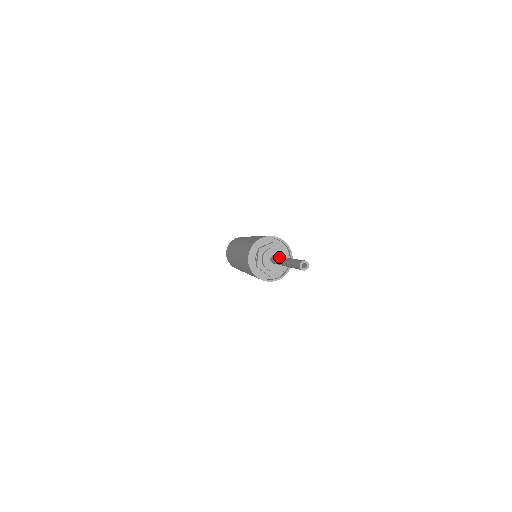
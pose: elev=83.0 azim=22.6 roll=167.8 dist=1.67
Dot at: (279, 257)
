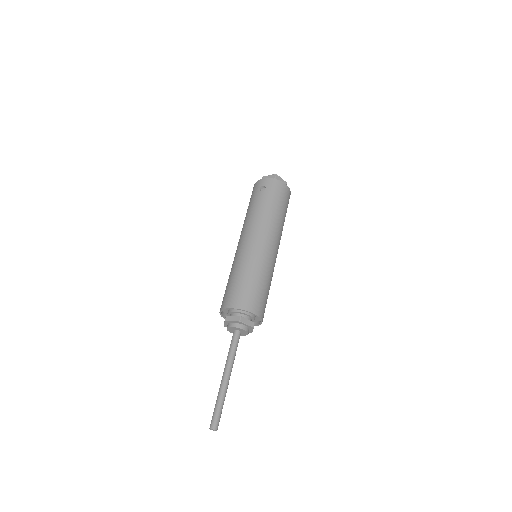
Dot at: (228, 357)
